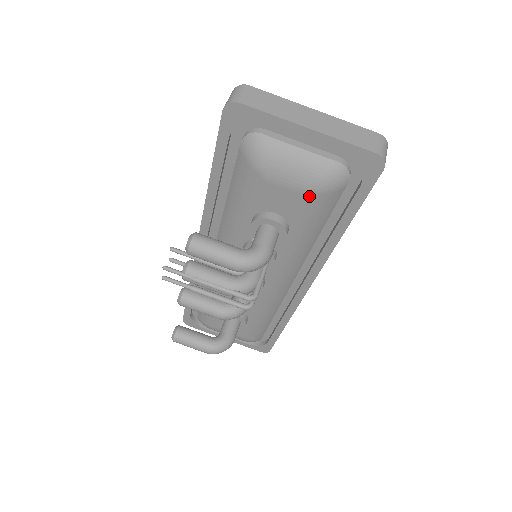
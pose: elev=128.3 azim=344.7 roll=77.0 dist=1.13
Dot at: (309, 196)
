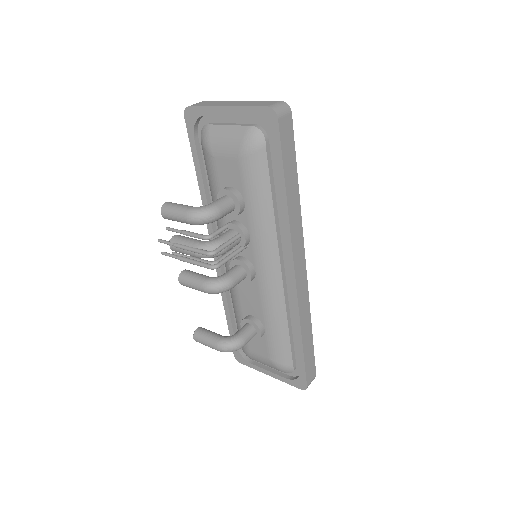
Dot at: (241, 160)
